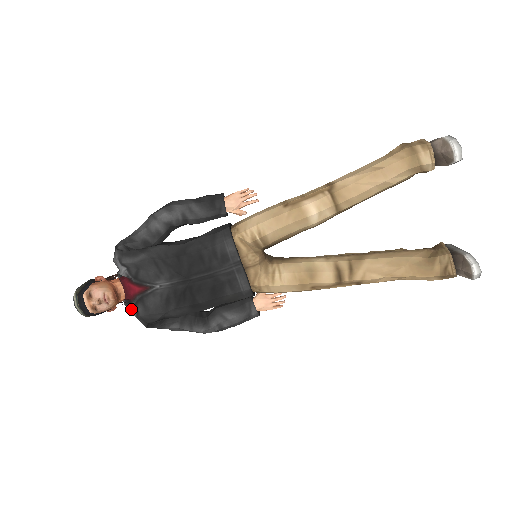
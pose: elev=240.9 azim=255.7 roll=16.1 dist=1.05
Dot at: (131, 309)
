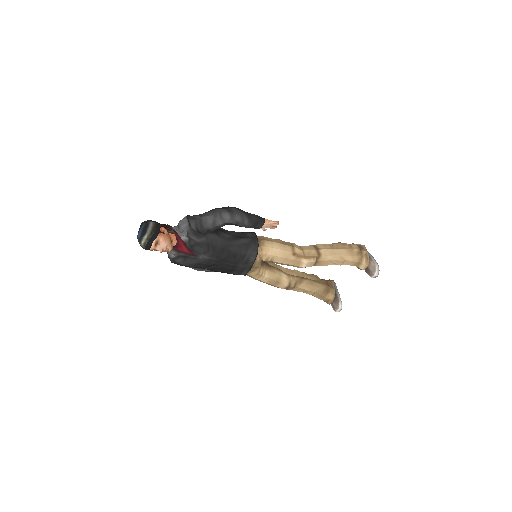
Dot at: (171, 253)
